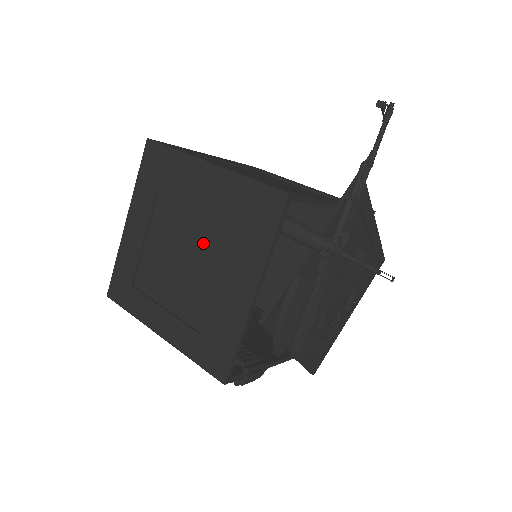
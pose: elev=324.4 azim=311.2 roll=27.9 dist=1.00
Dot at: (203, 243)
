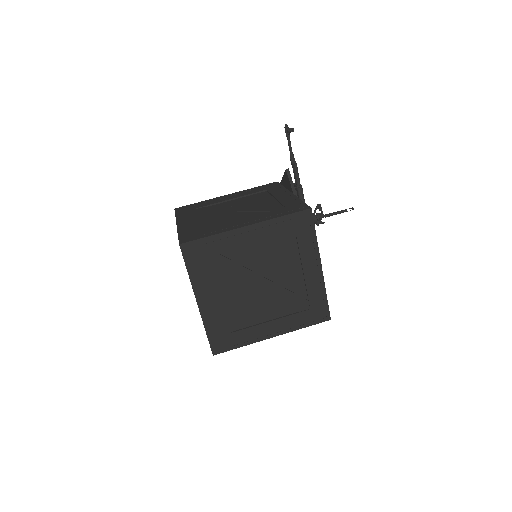
Dot at: (270, 269)
